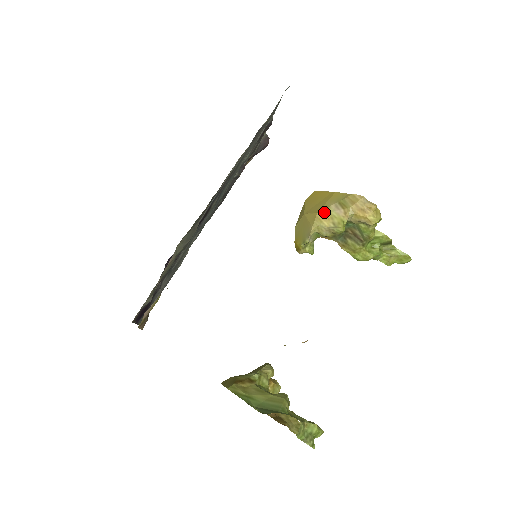
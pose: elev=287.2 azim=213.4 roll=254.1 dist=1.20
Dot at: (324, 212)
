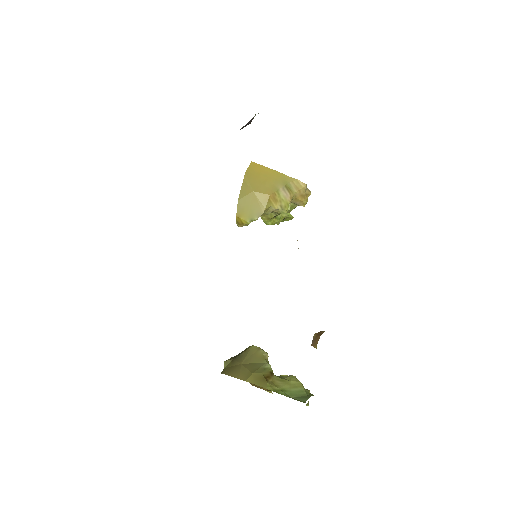
Dot at: (275, 195)
